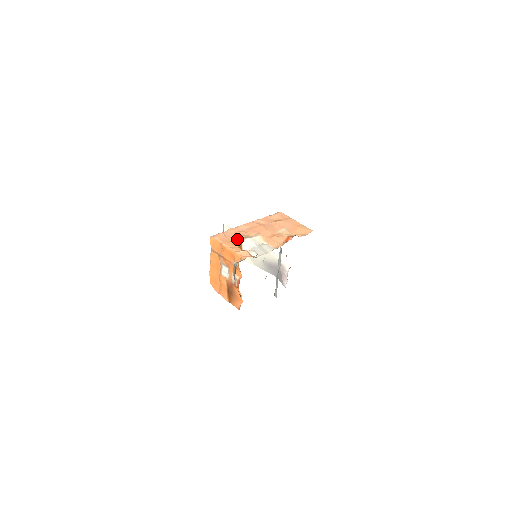
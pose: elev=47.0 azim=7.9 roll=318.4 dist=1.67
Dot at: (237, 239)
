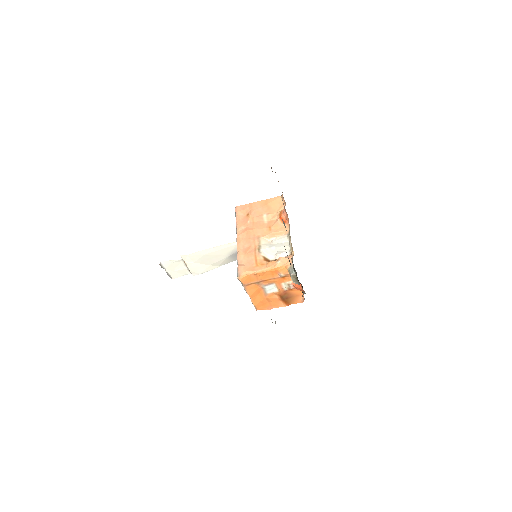
Dot at: (257, 258)
